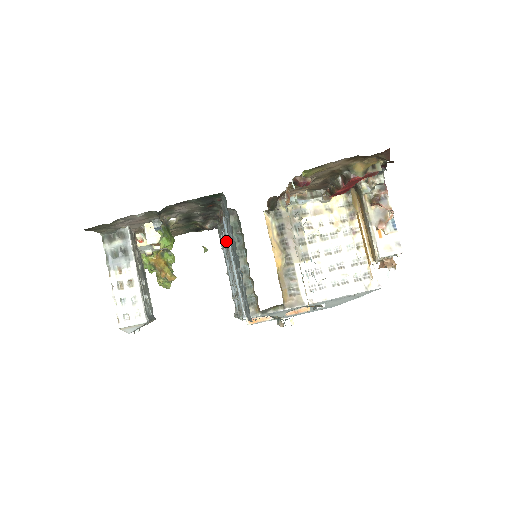
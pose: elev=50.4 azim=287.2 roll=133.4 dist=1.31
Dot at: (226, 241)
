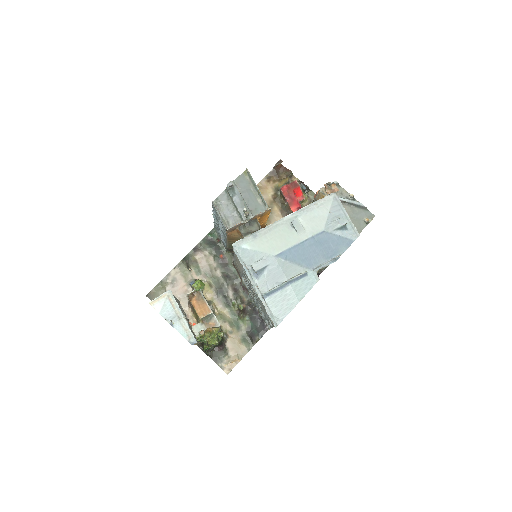
Dot at: (242, 274)
